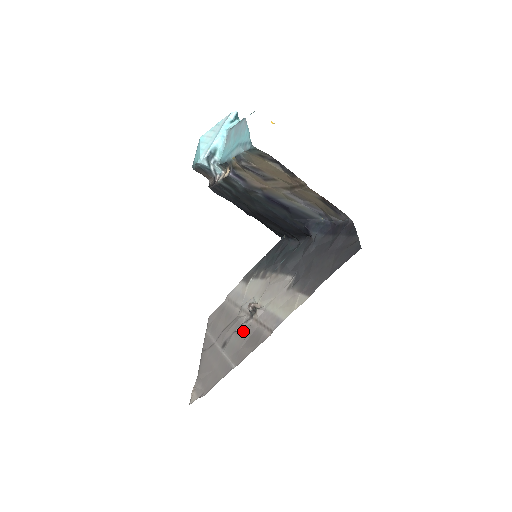
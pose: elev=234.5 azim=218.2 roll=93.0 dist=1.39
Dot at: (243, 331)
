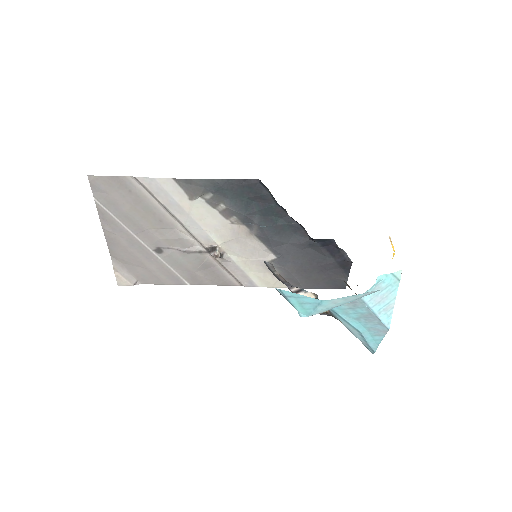
Dot at: (195, 259)
